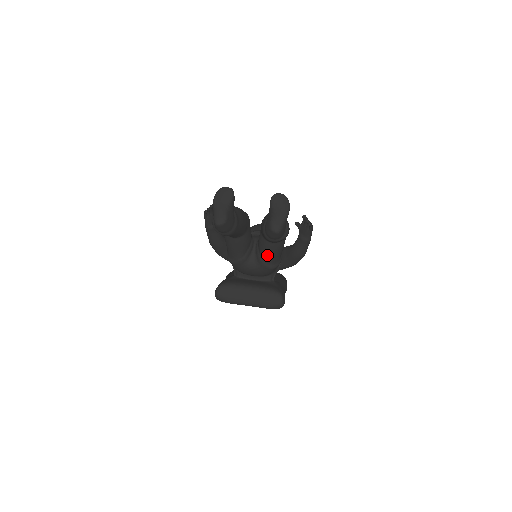
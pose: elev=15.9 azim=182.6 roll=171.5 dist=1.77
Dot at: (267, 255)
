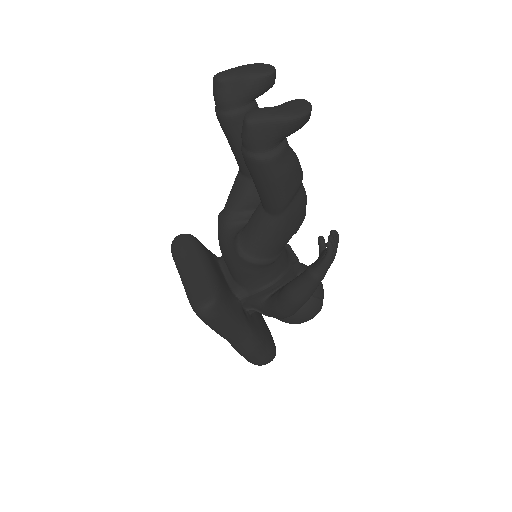
Dot at: (248, 227)
